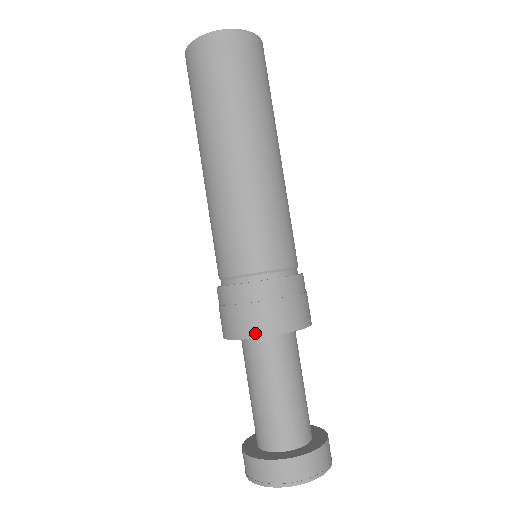
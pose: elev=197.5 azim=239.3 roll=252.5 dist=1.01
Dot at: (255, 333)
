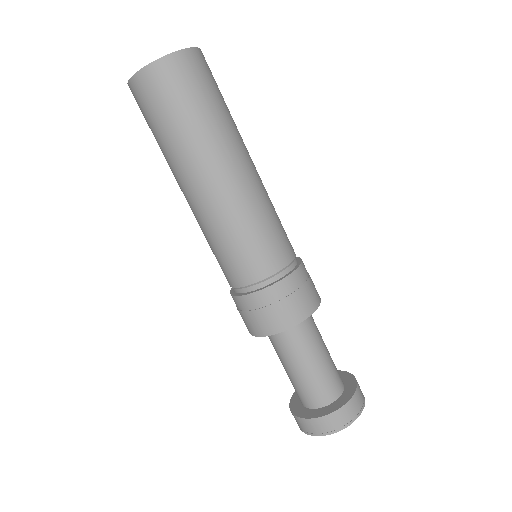
Dot at: (276, 329)
